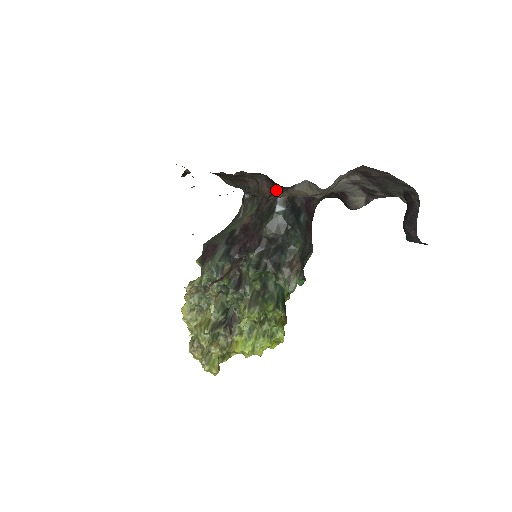
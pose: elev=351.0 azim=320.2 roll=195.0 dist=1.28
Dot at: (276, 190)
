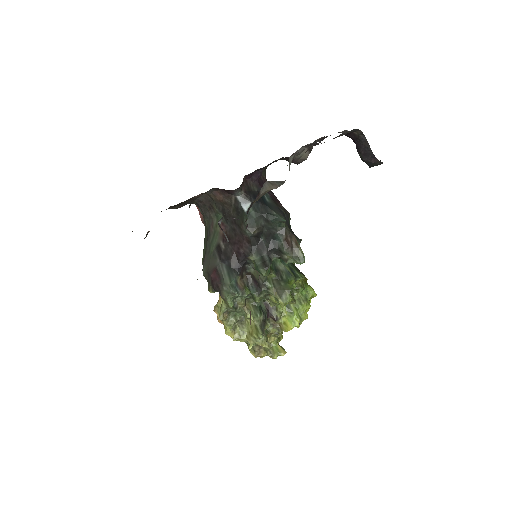
Dot at: (248, 208)
